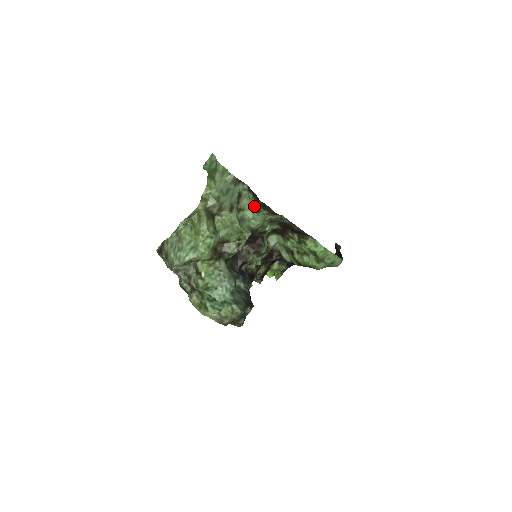
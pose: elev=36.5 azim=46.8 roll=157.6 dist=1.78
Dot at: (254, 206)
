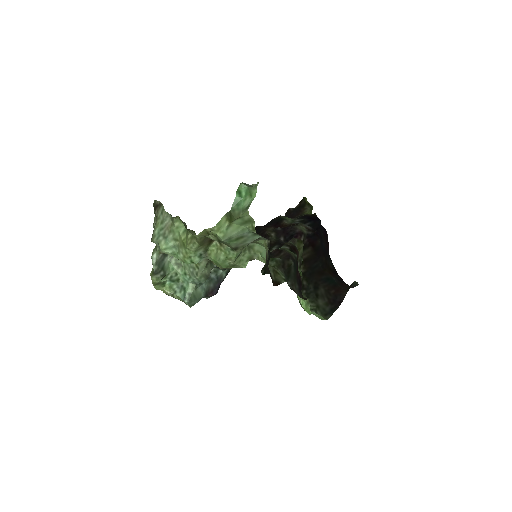
Dot at: (266, 254)
